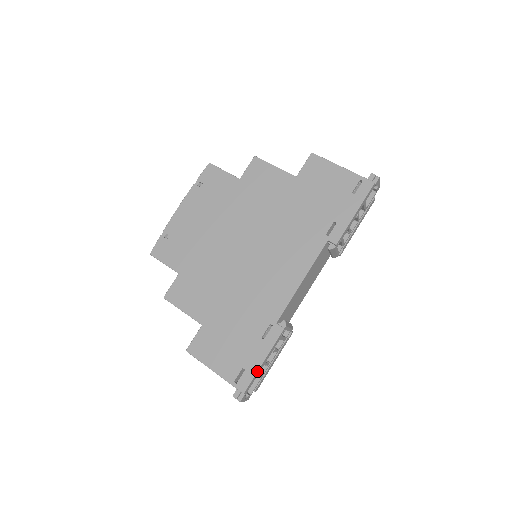
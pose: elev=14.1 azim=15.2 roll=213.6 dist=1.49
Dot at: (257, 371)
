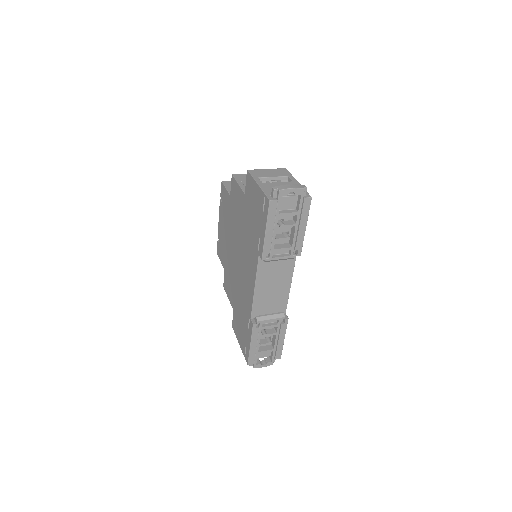
Dot at: (249, 351)
